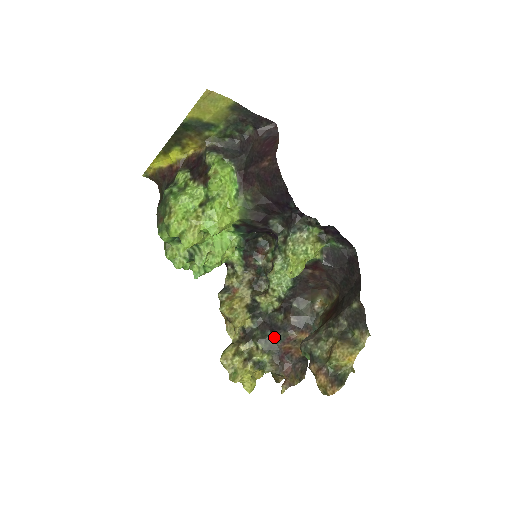
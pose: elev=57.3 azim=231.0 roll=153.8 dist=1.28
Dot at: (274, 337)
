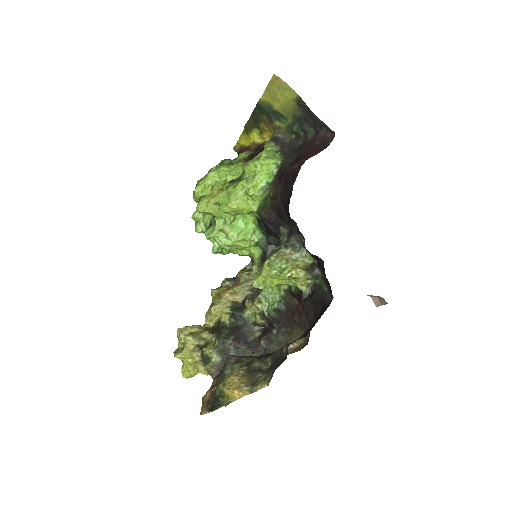
Dot at: (233, 344)
